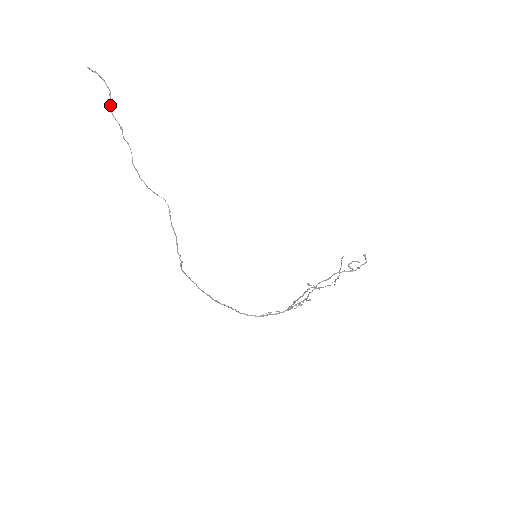
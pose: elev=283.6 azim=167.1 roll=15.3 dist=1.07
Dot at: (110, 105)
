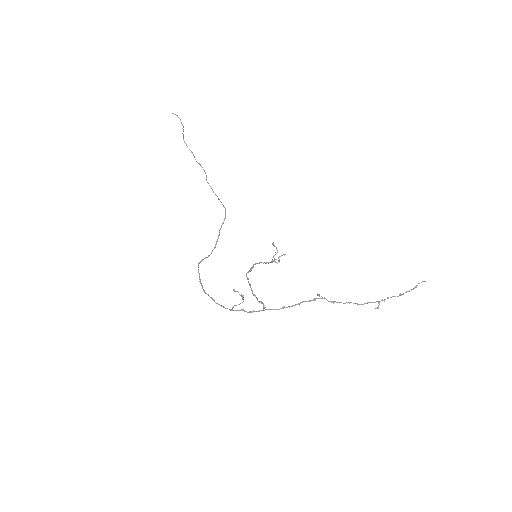
Dot at: (183, 137)
